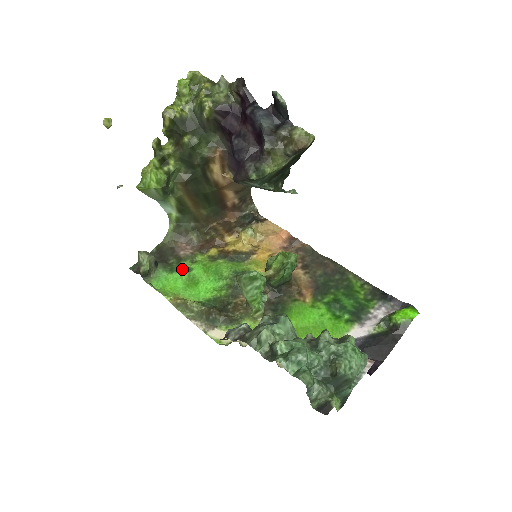
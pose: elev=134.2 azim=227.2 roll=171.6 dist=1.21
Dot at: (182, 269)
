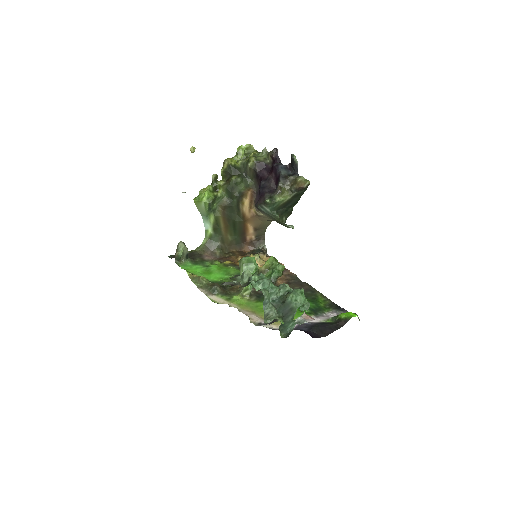
Dot at: (203, 265)
